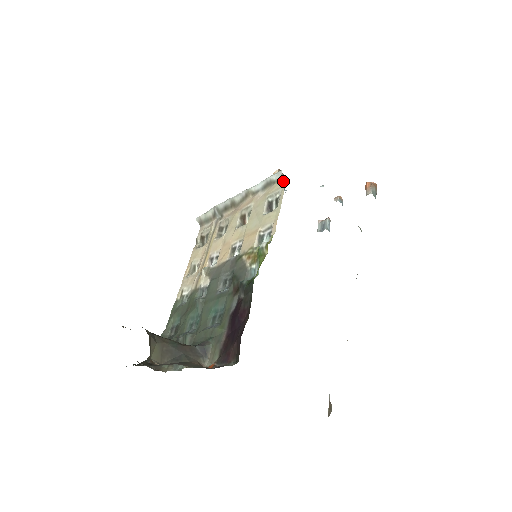
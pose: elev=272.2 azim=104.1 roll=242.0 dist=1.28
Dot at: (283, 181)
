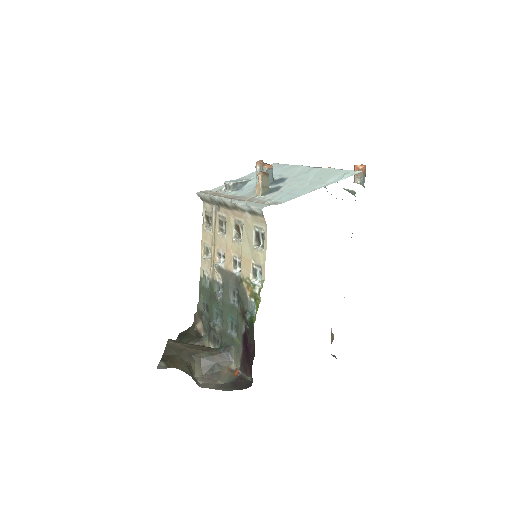
Dot at: (265, 221)
